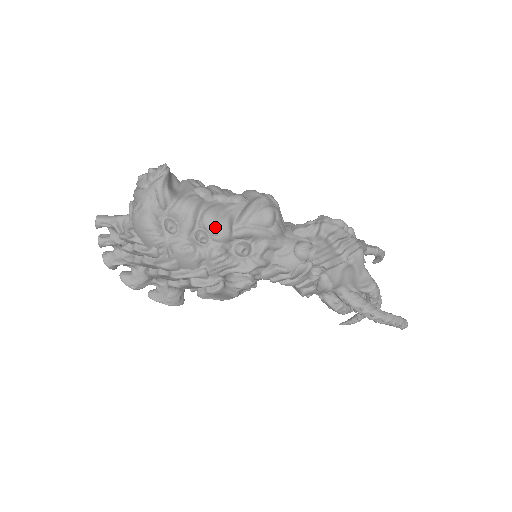
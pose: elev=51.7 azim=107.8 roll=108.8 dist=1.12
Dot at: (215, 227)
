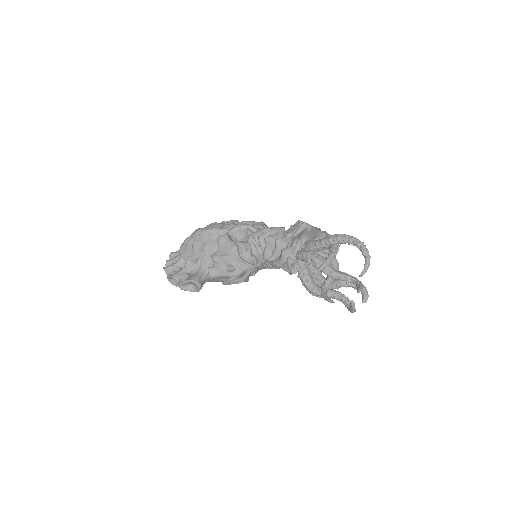
Dot at: occluded
